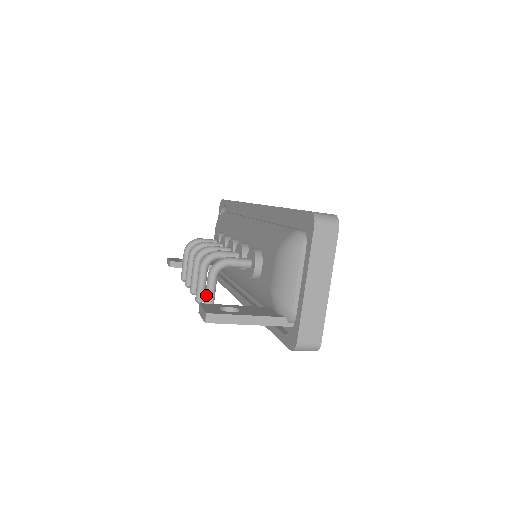
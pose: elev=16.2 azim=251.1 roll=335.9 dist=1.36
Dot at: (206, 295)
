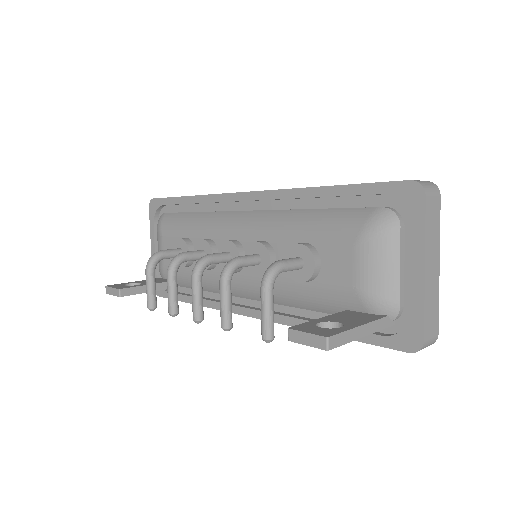
Dot at: (265, 316)
